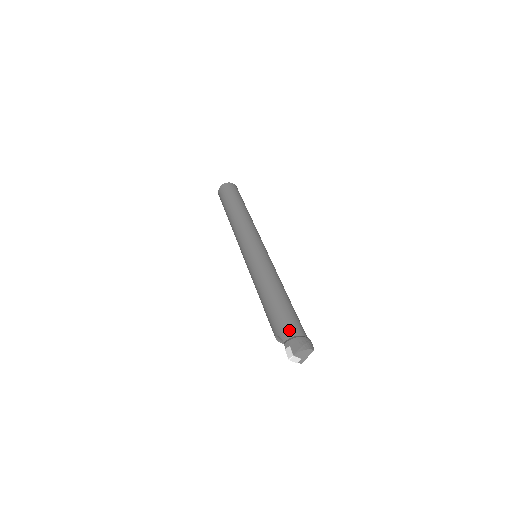
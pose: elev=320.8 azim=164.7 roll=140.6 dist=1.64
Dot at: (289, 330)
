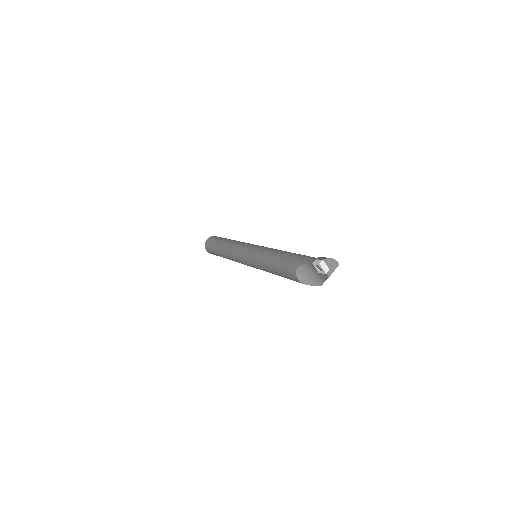
Dot at: (311, 257)
